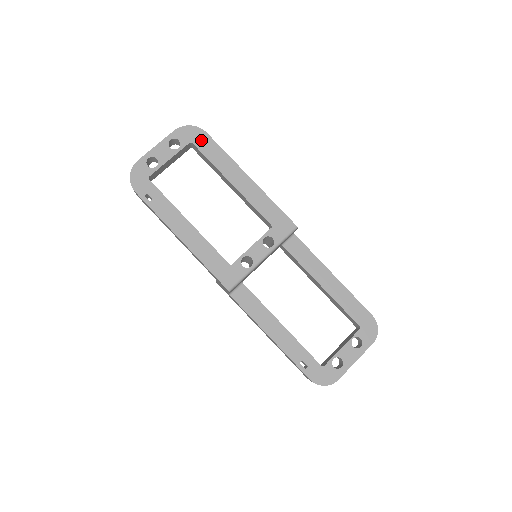
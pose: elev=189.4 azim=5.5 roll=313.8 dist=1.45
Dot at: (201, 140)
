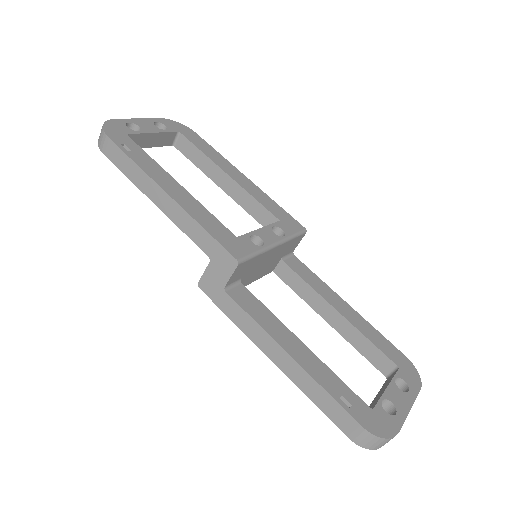
Dot at: (190, 135)
